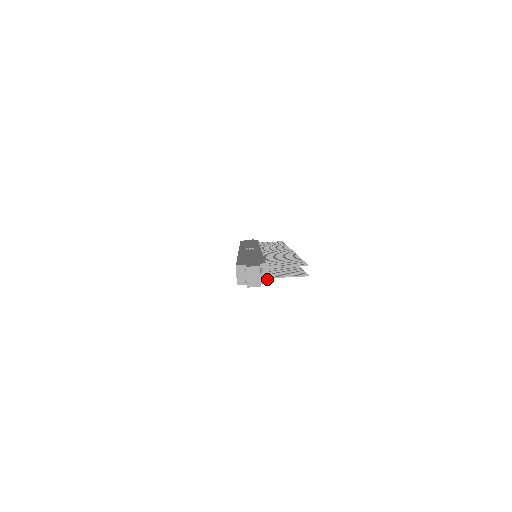
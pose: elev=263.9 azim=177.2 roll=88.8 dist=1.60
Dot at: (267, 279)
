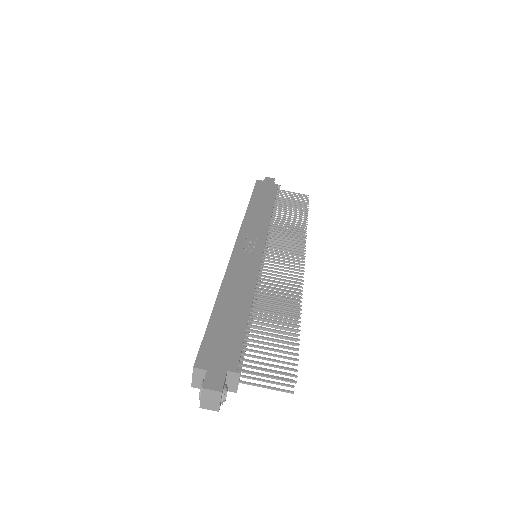
Dot at: (234, 388)
